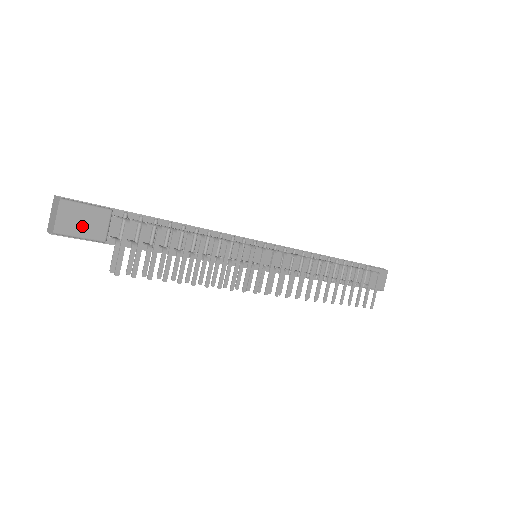
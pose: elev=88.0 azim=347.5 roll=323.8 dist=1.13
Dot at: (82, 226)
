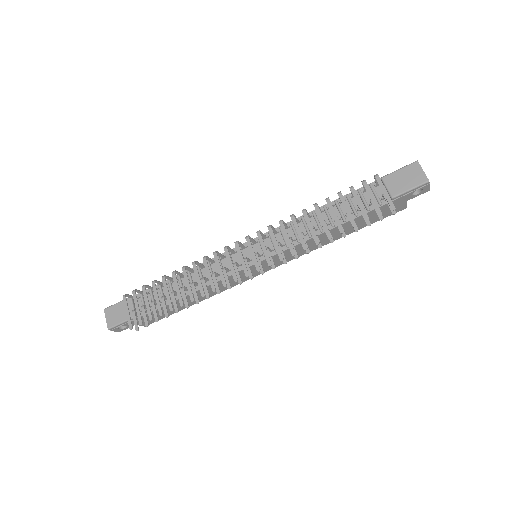
Dot at: (120, 316)
